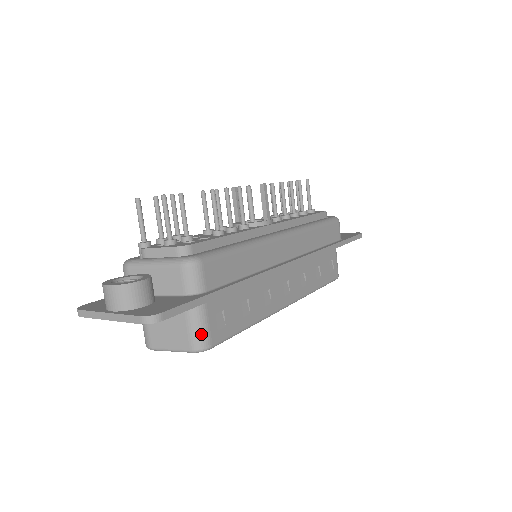
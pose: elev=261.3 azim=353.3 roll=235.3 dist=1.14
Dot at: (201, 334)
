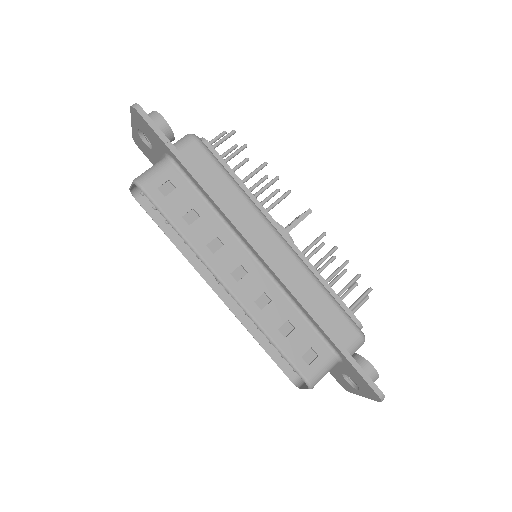
Dot at: (148, 174)
